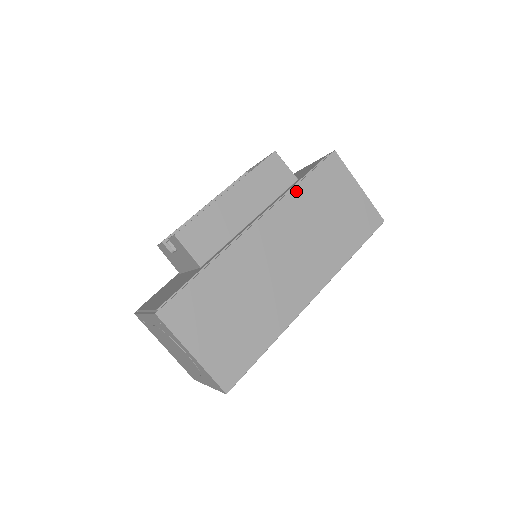
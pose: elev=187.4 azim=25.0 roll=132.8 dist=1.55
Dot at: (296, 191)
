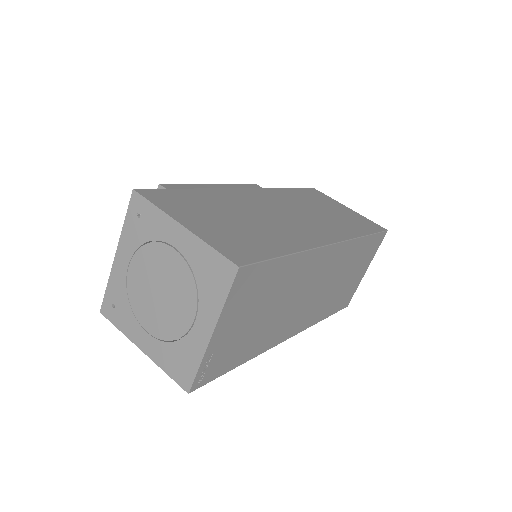
Dot at: (284, 190)
